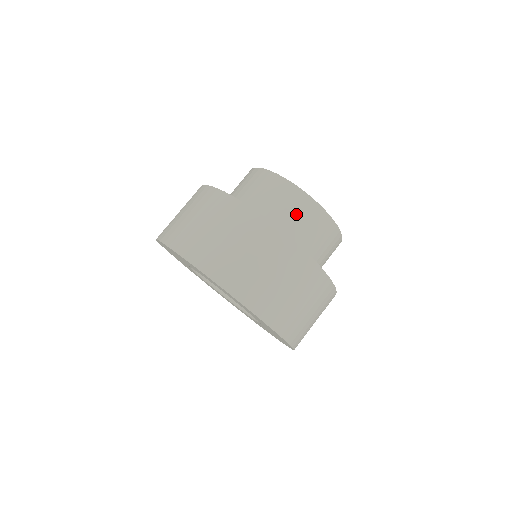
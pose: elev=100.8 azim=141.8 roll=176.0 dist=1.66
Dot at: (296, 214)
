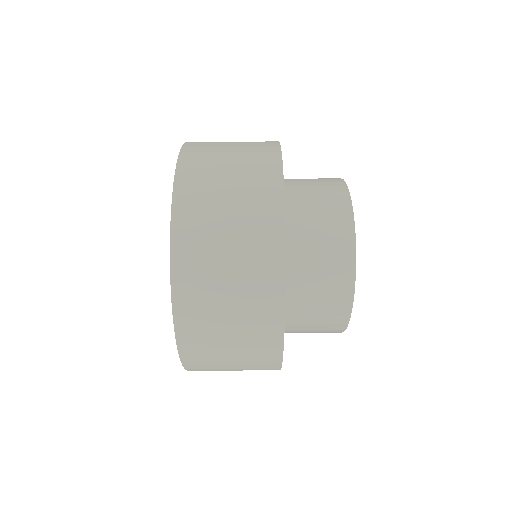
Dot at: (320, 204)
